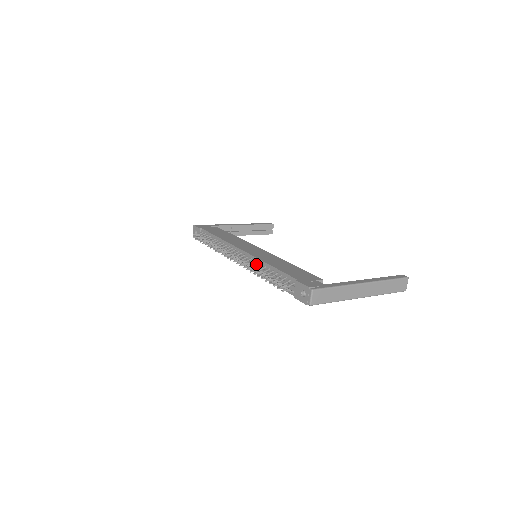
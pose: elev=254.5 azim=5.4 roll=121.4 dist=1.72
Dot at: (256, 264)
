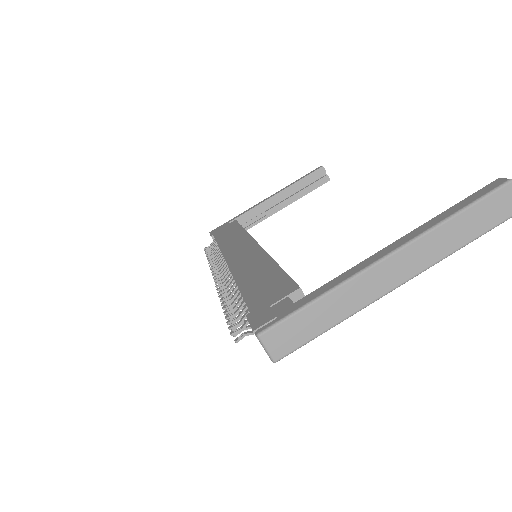
Dot at: occluded
